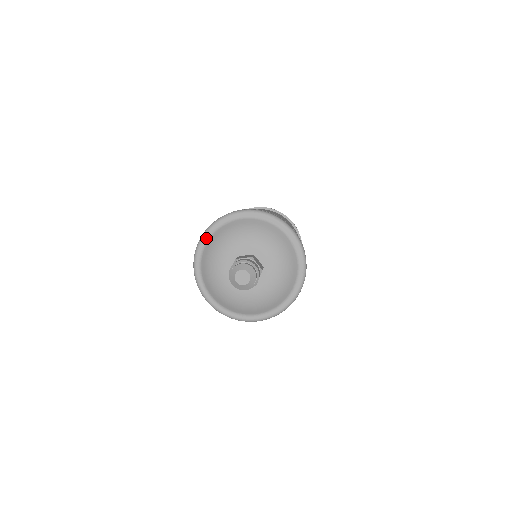
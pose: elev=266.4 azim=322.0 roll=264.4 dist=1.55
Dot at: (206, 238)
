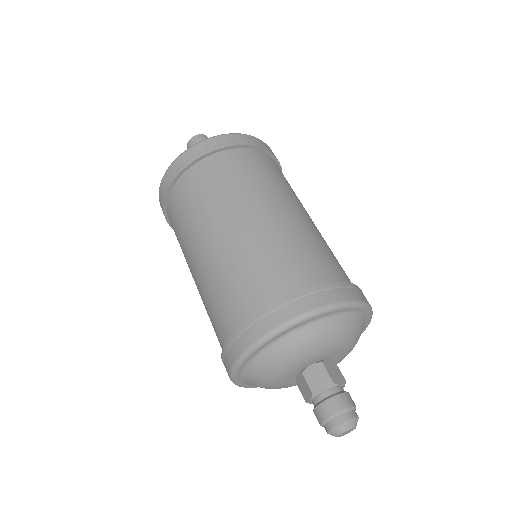
Dot at: (304, 323)
